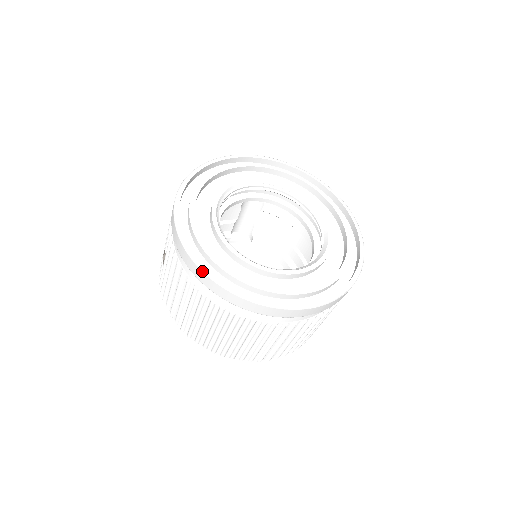
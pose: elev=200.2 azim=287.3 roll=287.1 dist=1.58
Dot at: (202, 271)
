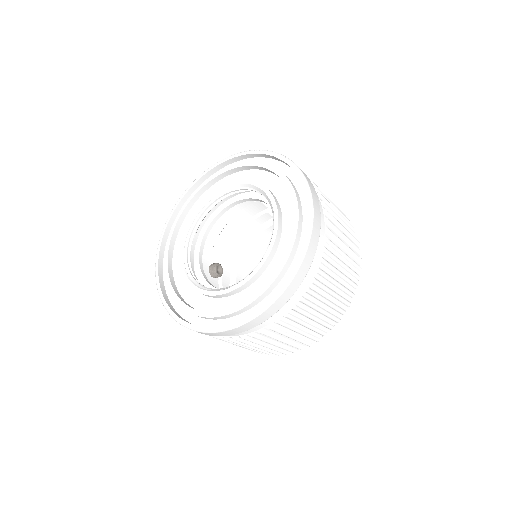
Dot at: occluded
